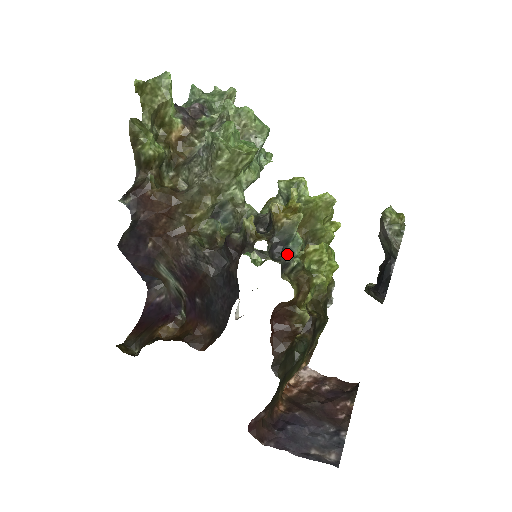
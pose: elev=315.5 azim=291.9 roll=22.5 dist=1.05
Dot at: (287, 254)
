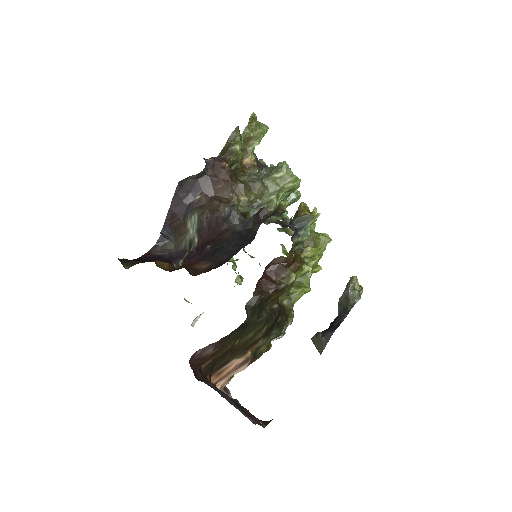
Dot at: occluded
